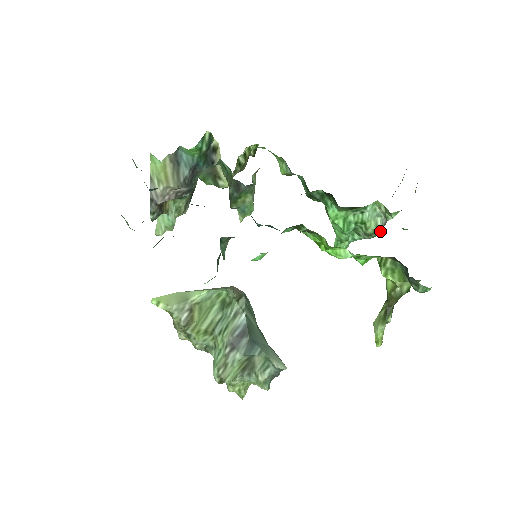
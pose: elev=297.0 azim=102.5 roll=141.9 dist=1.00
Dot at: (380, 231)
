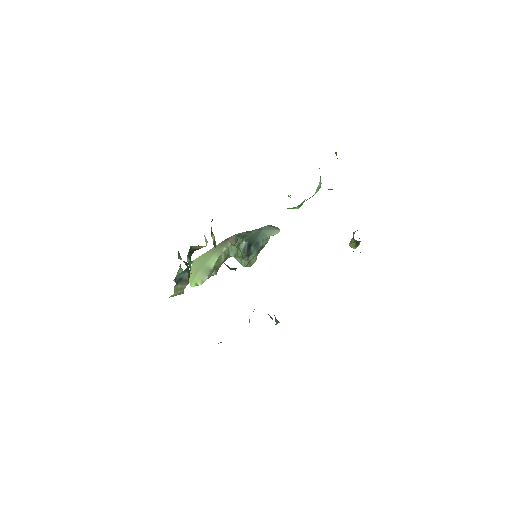
Dot at: occluded
